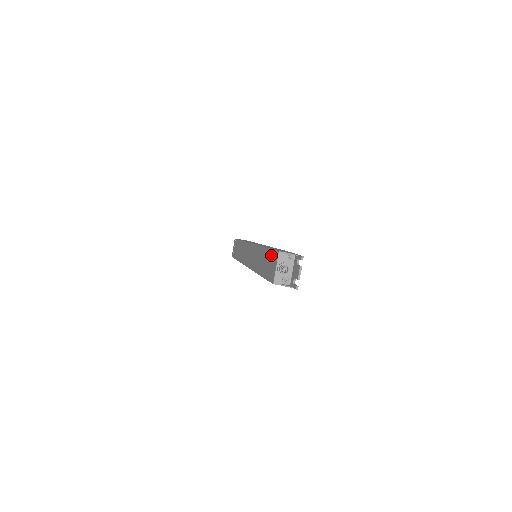
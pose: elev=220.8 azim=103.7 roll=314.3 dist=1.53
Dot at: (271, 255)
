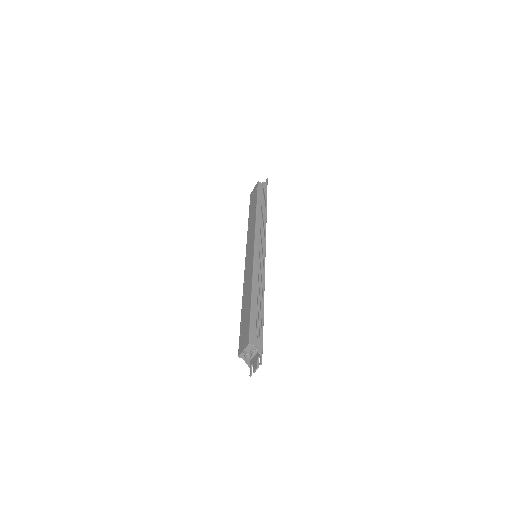
Dot at: (247, 327)
